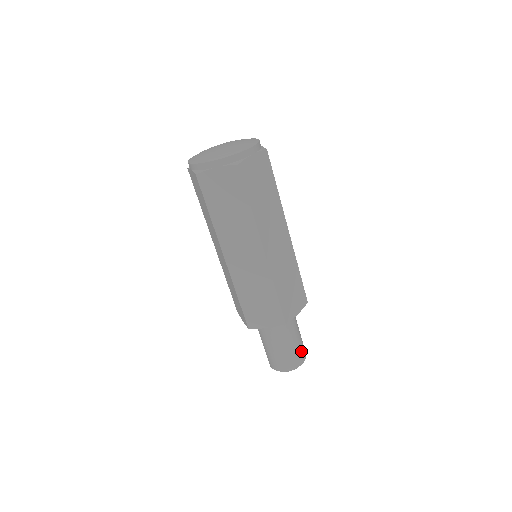
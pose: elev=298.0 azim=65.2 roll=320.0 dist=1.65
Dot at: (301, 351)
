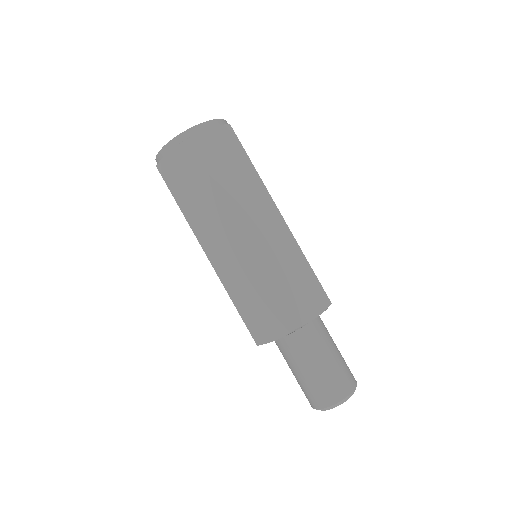
Dot at: (343, 377)
